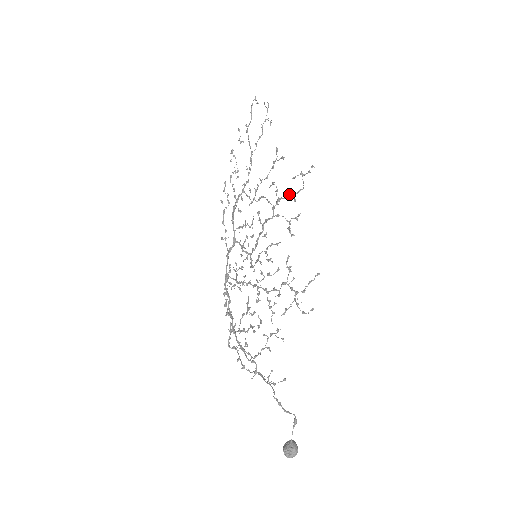
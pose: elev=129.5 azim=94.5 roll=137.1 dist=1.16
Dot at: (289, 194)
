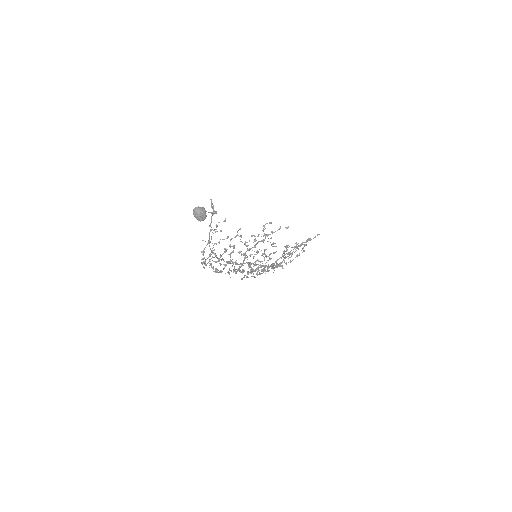
Dot at: (297, 246)
